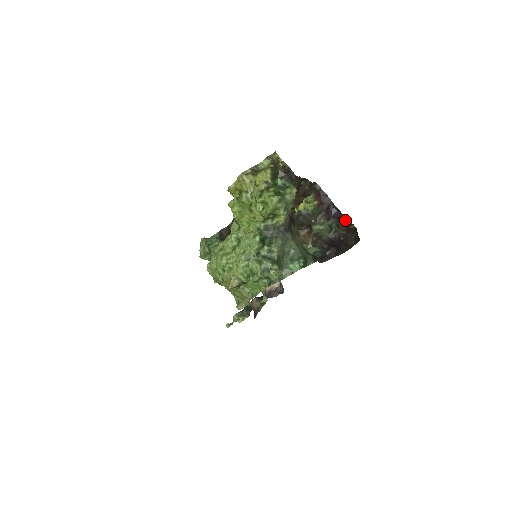
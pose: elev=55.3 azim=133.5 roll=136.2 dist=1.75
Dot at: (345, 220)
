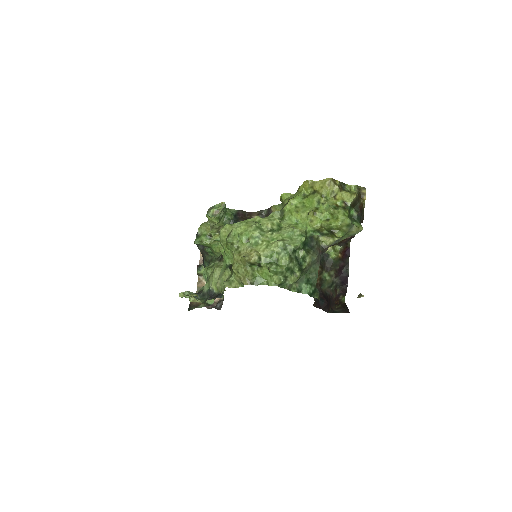
Dot at: (344, 288)
